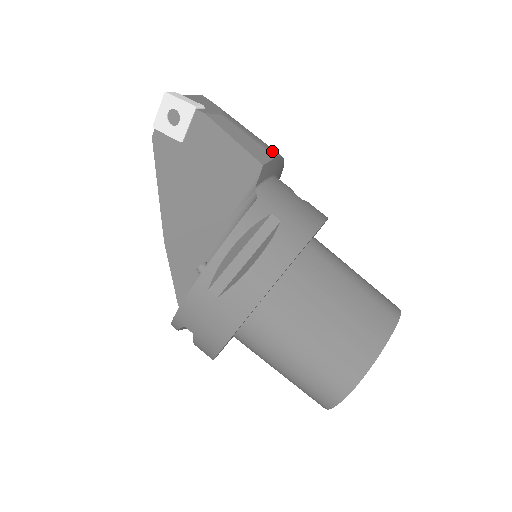
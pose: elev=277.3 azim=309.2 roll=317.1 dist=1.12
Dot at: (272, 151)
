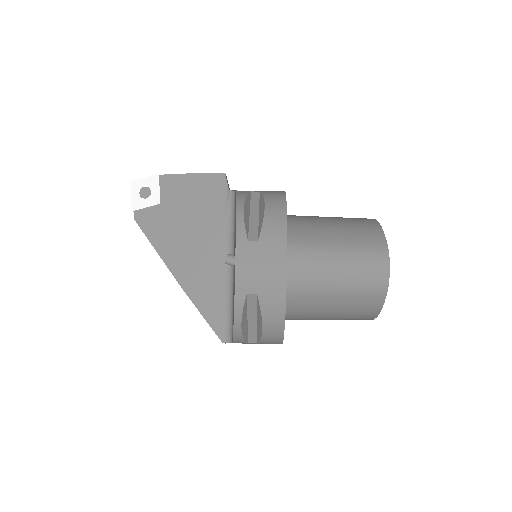
Dot at: occluded
